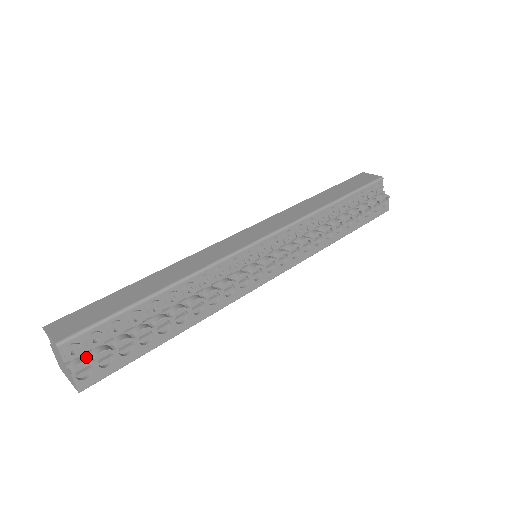
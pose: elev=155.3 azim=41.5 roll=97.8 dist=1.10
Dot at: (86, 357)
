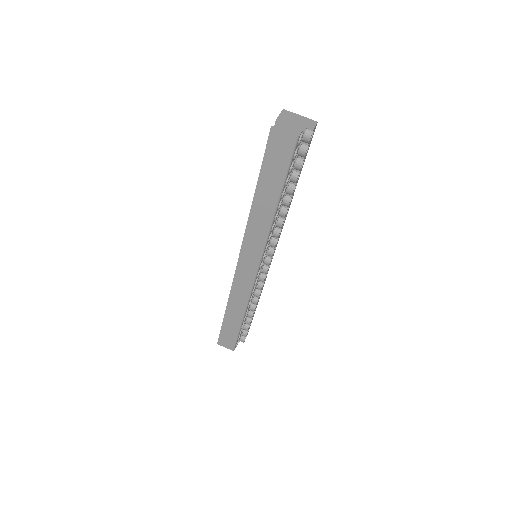
Dot at: (241, 337)
